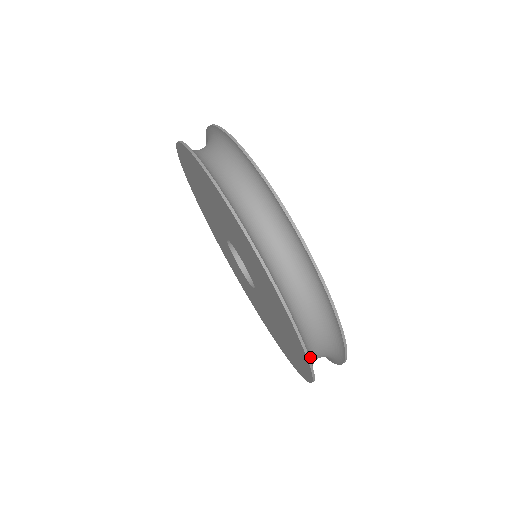
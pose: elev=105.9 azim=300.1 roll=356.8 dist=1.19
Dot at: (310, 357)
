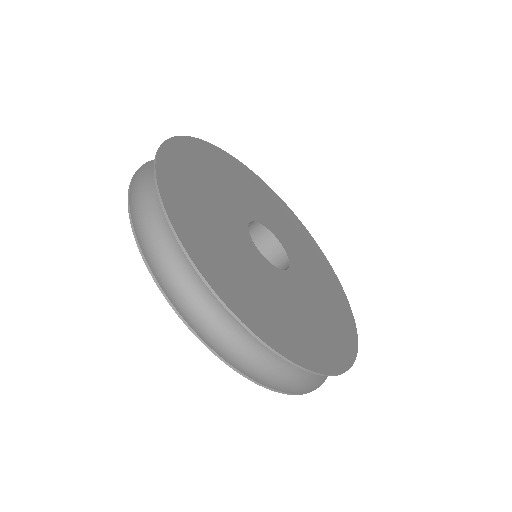
Dot at: occluded
